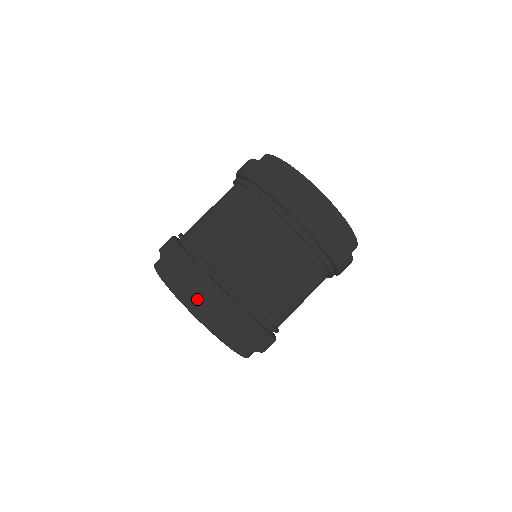
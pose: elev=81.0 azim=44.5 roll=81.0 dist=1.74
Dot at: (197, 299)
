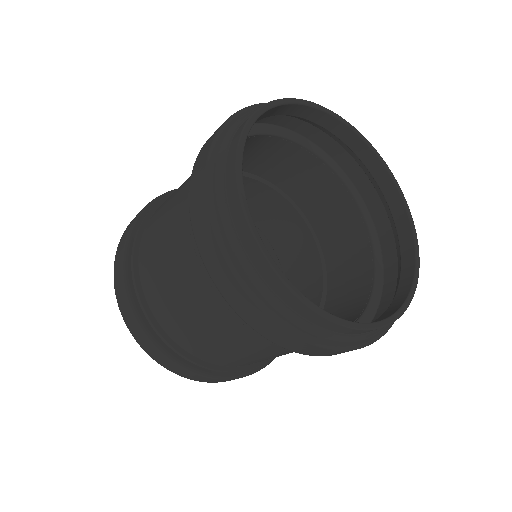
Dot at: occluded
